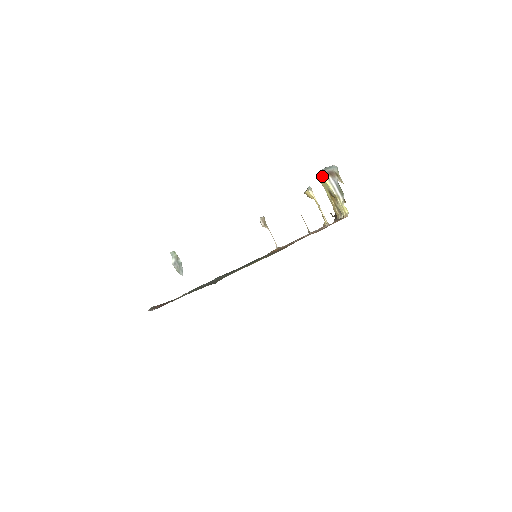
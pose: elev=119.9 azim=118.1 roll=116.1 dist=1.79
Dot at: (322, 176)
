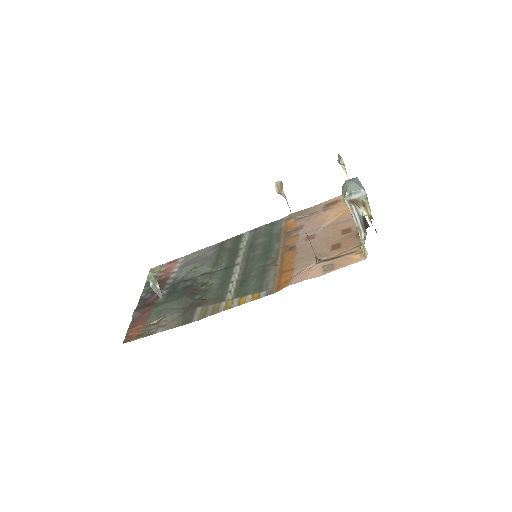
Dot at: (343, 200)
